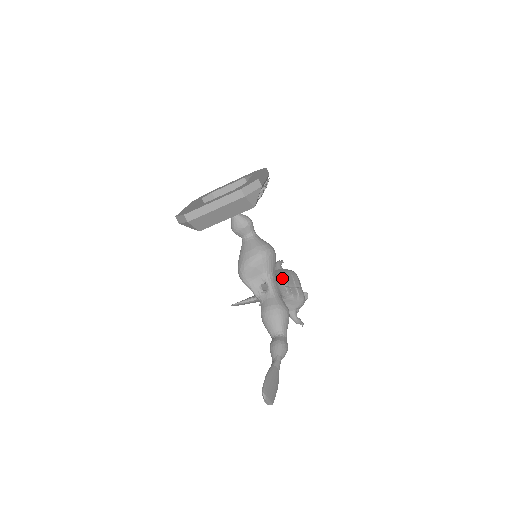
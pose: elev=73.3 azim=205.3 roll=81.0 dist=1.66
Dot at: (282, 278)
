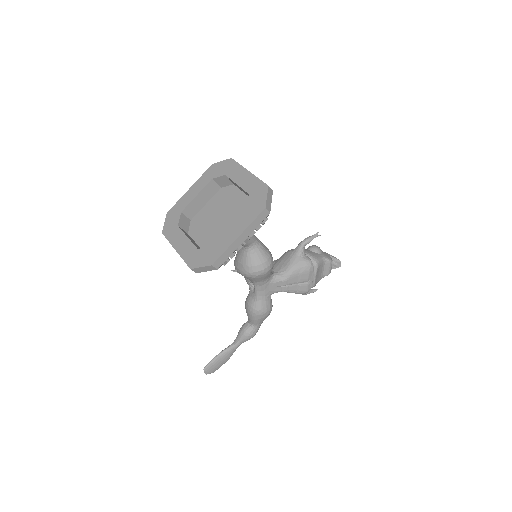
Dot at: (280, 279)
